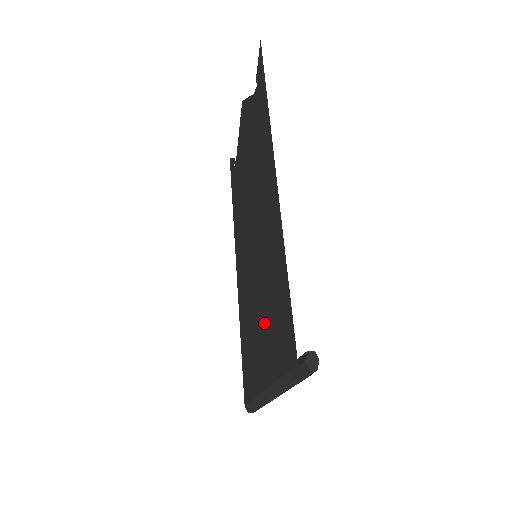
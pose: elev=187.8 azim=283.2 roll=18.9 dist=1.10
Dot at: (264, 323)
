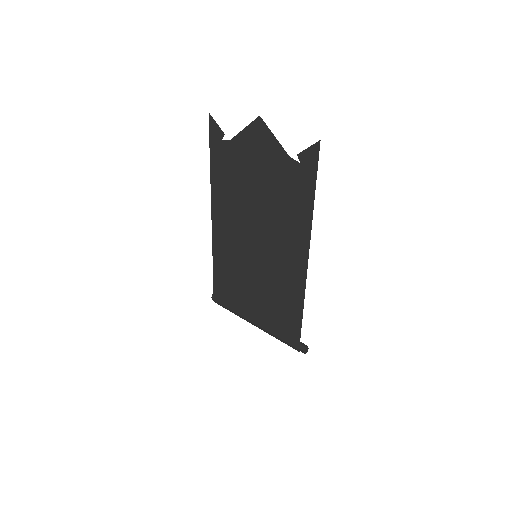
Dot at: (261, 300)
